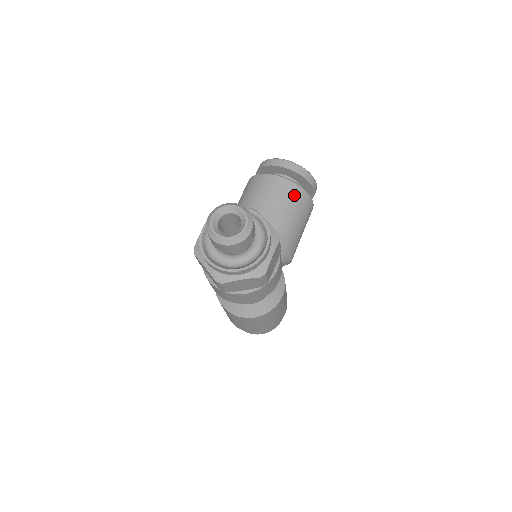
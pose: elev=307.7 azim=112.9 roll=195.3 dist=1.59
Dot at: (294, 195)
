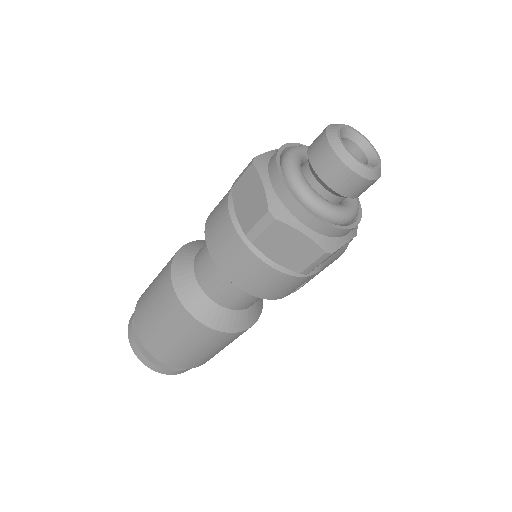
Dot at: occluded
